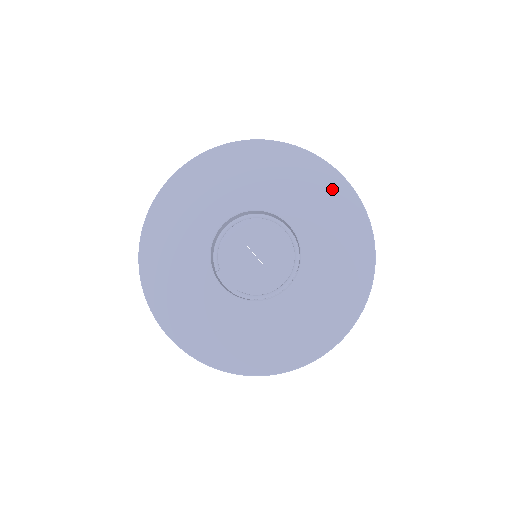
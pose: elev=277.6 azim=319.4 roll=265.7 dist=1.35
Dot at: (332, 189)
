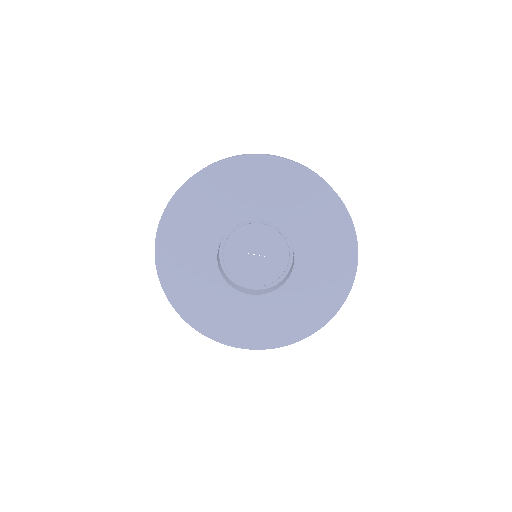
Dot at: (273, 173)
